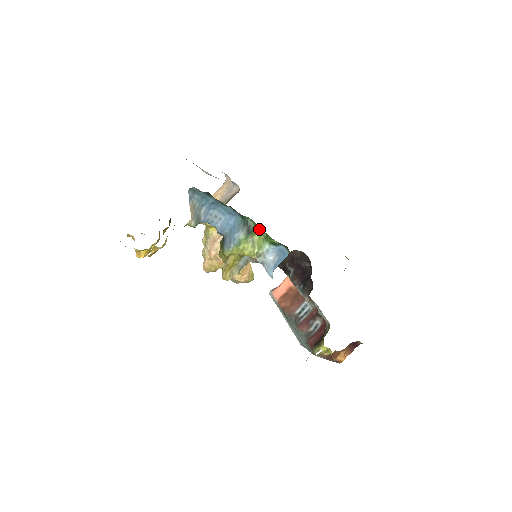
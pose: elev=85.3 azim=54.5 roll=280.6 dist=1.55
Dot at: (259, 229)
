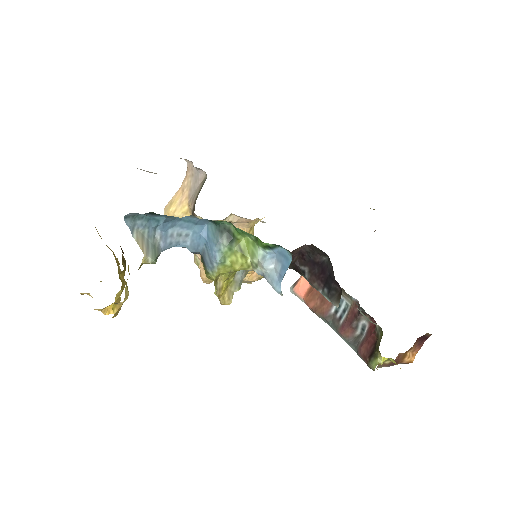
Dot at: (242, 232)
